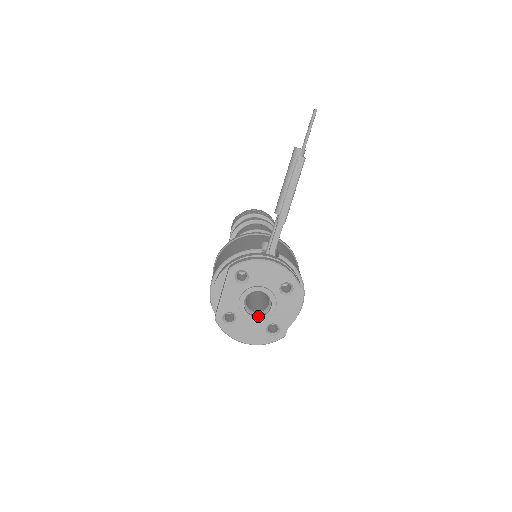
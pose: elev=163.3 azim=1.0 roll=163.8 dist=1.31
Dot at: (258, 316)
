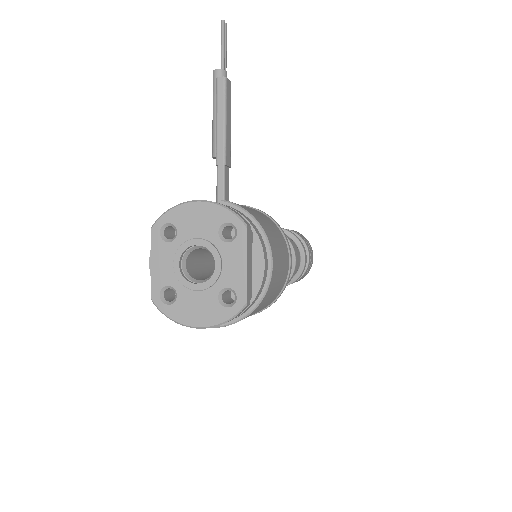
Dot at: (203, 282)
